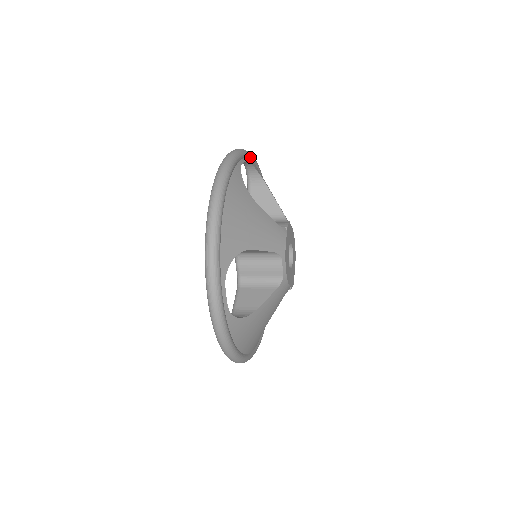
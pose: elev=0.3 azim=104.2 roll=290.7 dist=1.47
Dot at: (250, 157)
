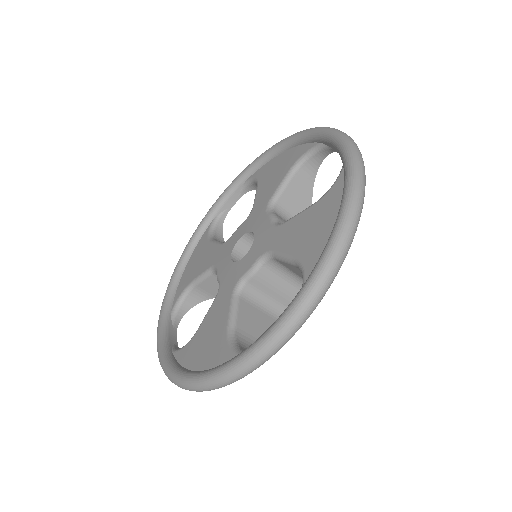
Dot at: occluded
